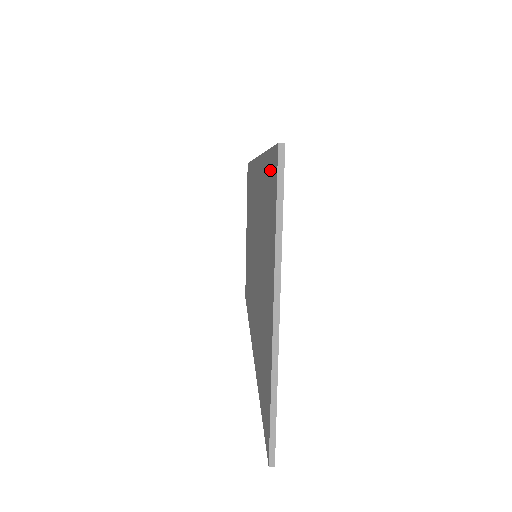
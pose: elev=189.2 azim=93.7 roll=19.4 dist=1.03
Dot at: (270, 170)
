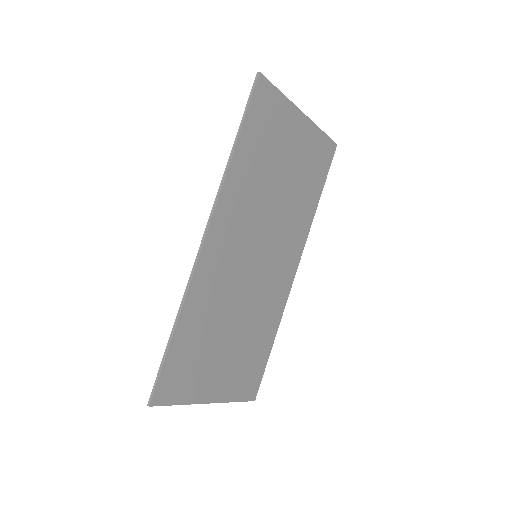
Dot at: (168, 370)
